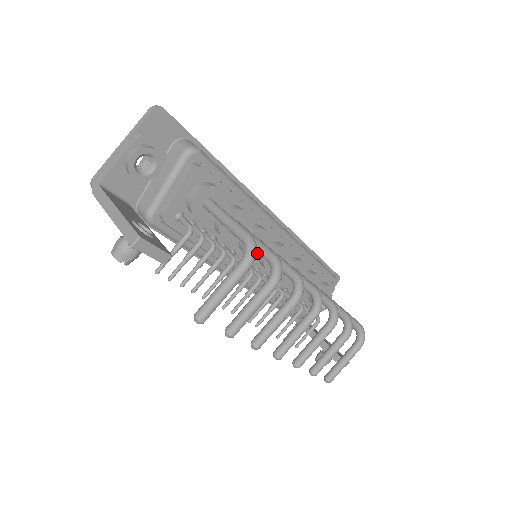
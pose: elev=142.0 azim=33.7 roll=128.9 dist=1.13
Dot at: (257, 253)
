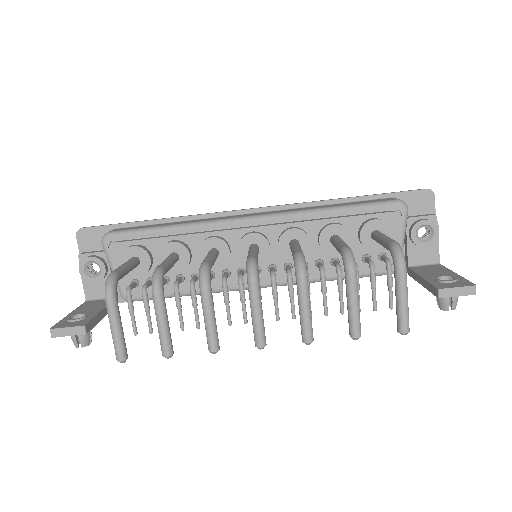
Dot at: (227, 259)
